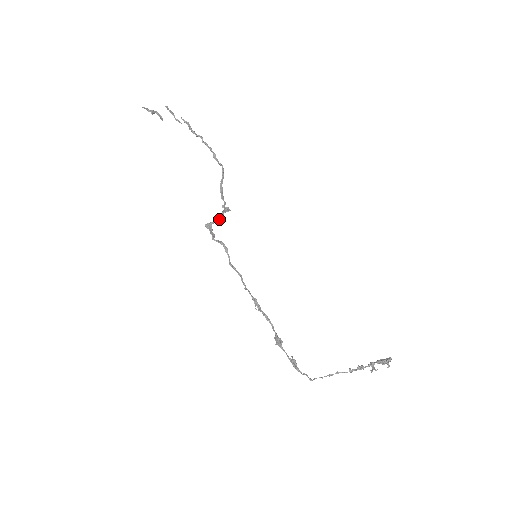
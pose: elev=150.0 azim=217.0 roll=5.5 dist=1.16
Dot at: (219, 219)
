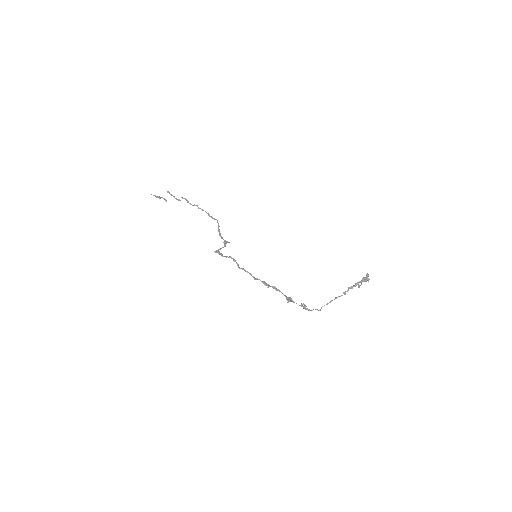
Dot at: (223, 247)
